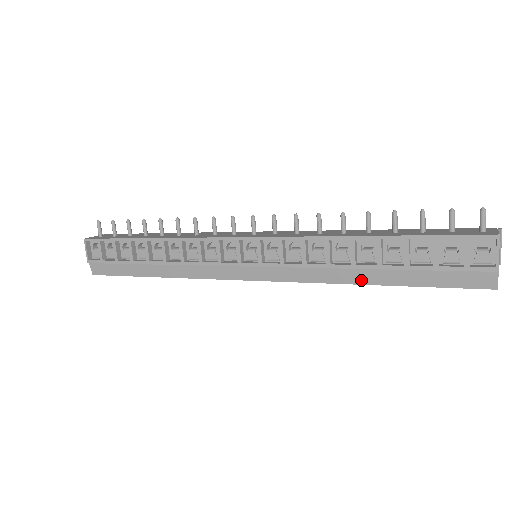
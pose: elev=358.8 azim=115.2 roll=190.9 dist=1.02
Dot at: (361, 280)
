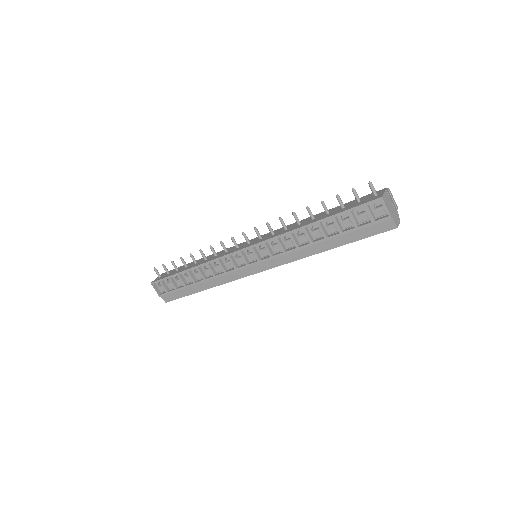
Dot at: (320, 250)
